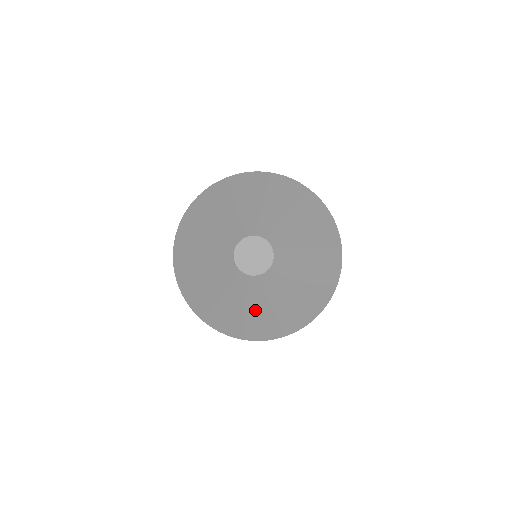
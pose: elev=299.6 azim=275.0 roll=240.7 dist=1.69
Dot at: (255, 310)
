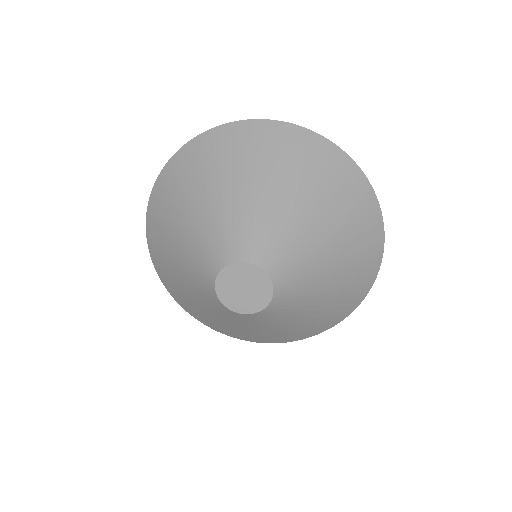
Dot at: (194, 298)
